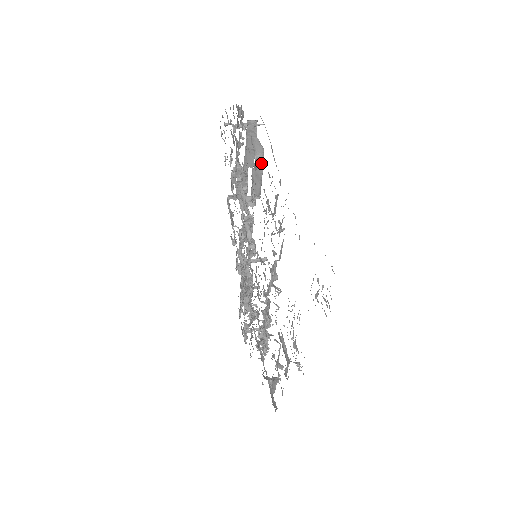
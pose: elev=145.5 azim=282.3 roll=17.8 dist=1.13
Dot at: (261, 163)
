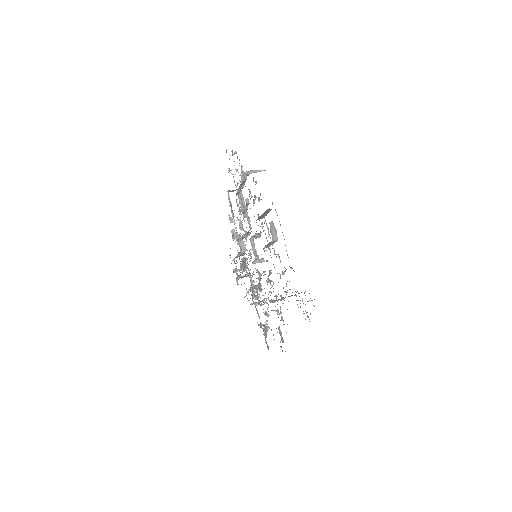
Dot at: (275, 241)
